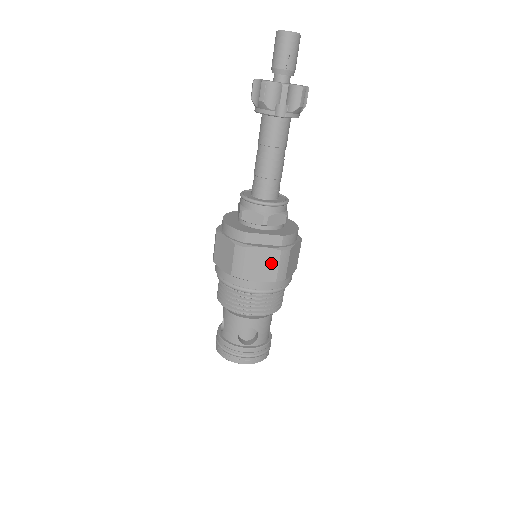
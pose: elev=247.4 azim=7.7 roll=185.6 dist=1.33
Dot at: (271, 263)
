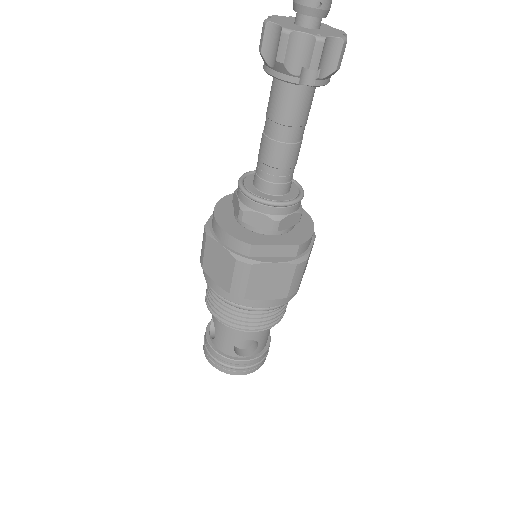
Dot at: (283, 279)
